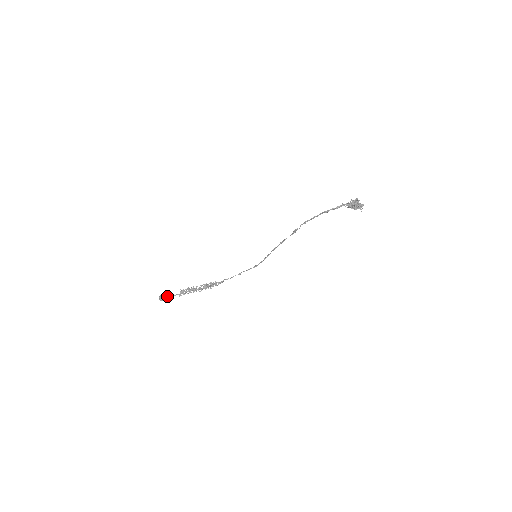
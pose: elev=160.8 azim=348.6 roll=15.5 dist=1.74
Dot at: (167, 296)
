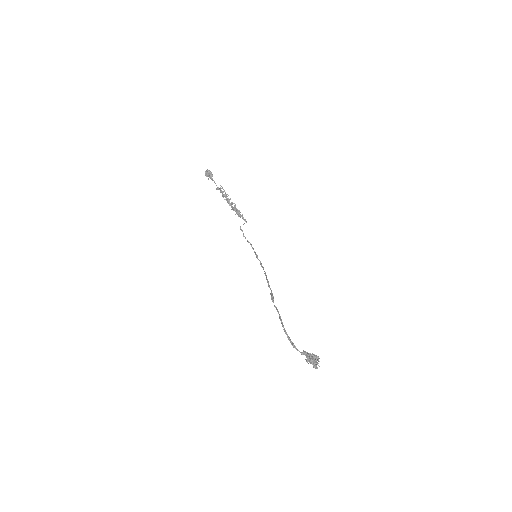
Dot at: (210, 177)
